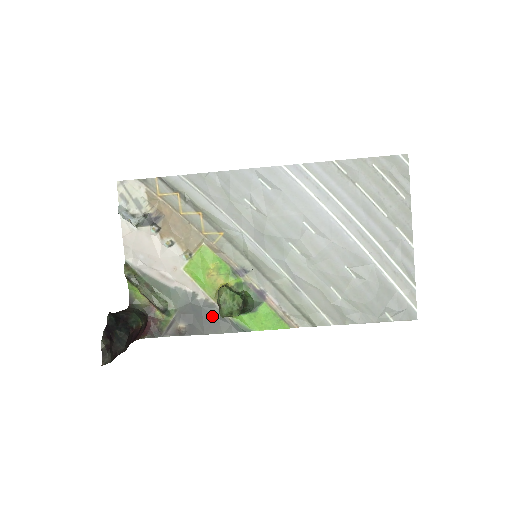
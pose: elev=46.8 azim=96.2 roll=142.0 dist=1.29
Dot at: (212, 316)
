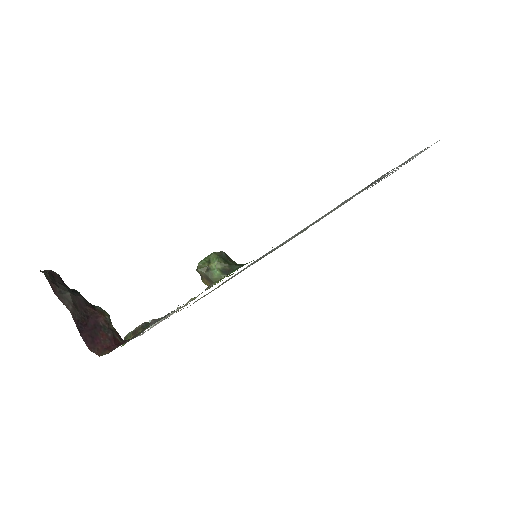
Dot at: occluded
